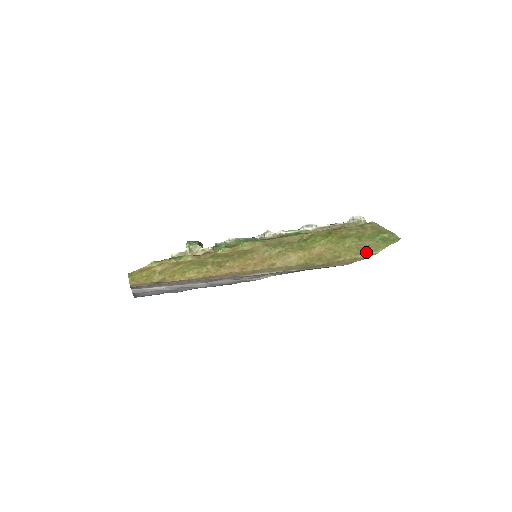
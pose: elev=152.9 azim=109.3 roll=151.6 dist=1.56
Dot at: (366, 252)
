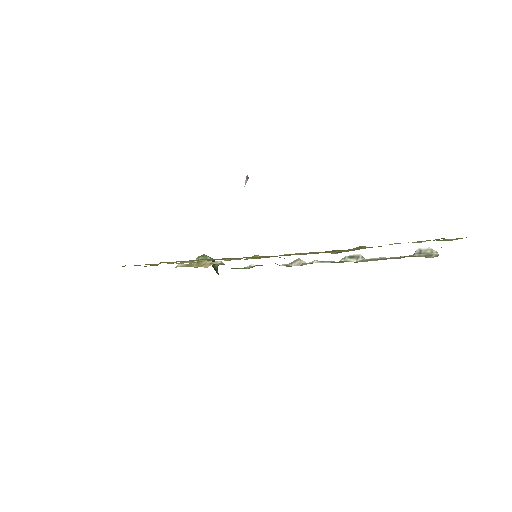
Dot at: occluded
